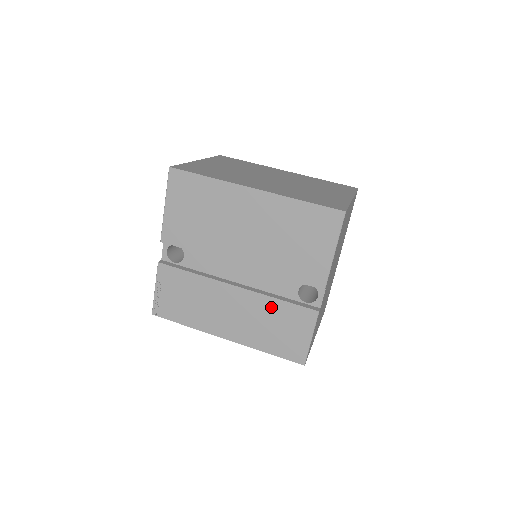
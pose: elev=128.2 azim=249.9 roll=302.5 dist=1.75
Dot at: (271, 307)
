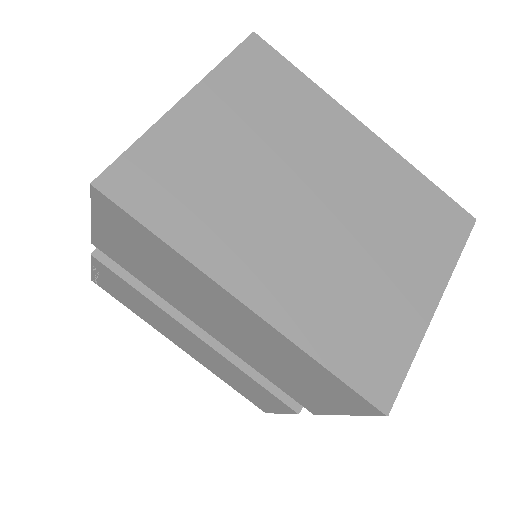
Dot at: (240, 374)
